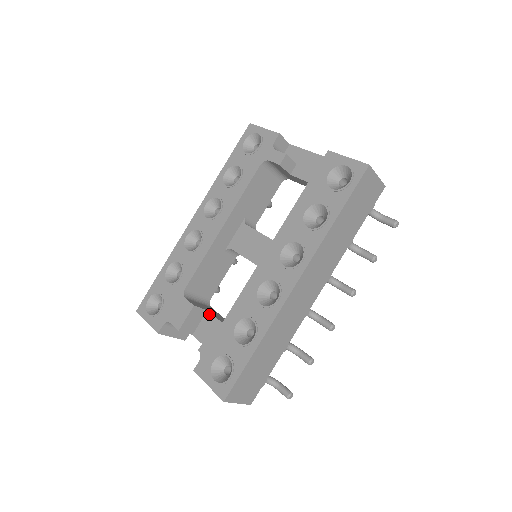
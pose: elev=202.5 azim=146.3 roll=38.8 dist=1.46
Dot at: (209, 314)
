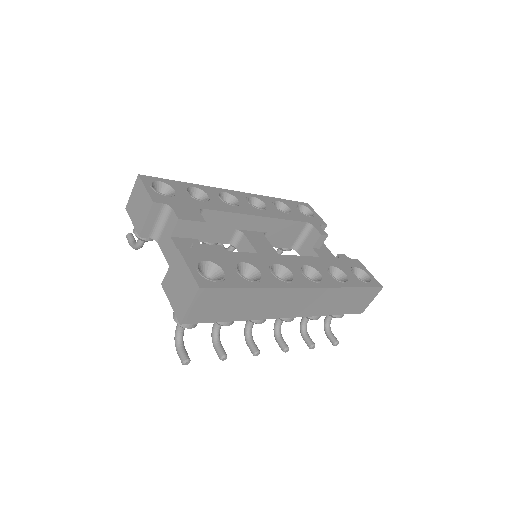
Dot at: (198, 242)
